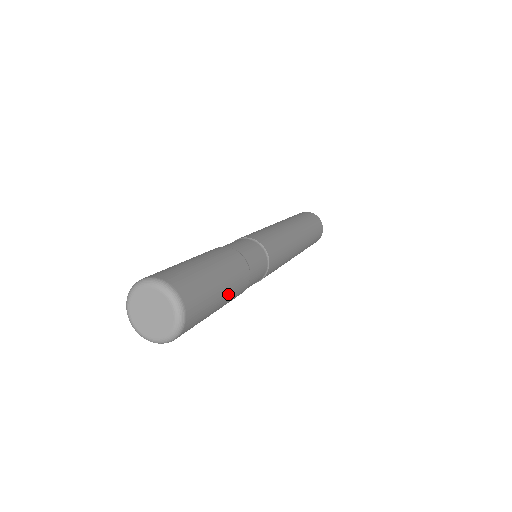
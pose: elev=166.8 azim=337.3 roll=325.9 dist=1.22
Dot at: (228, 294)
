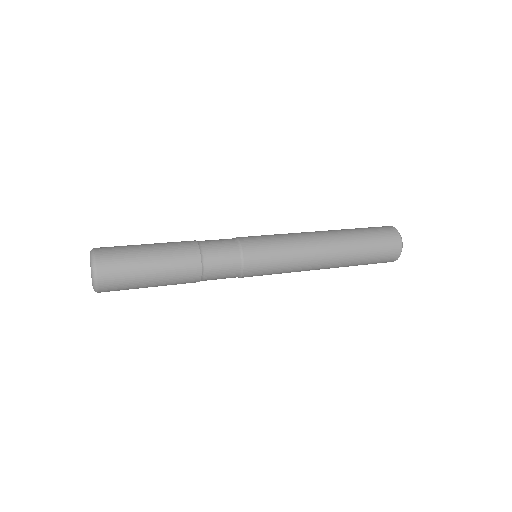
Dot at: (163, 281)
